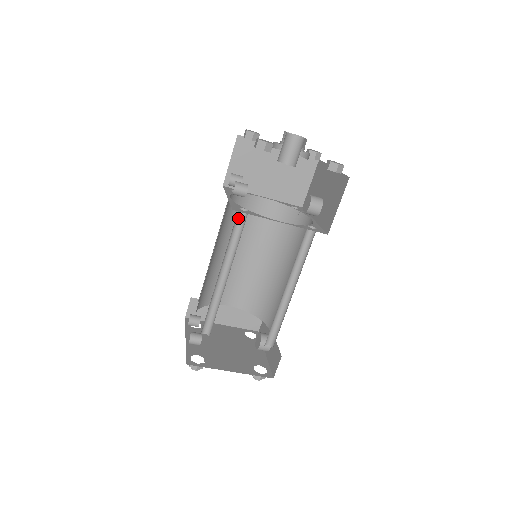
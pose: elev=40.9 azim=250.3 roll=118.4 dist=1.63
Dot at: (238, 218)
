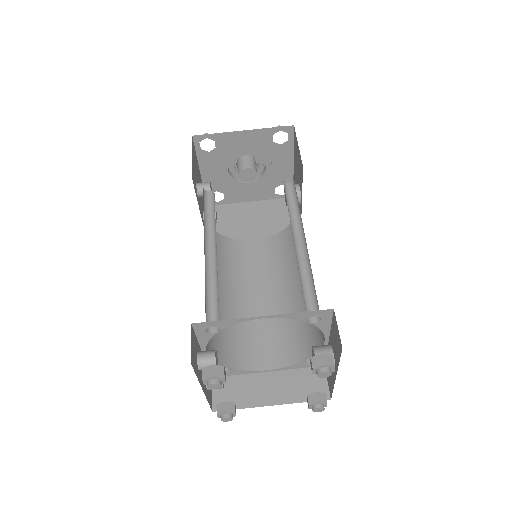
Dot at: (208, 200)
